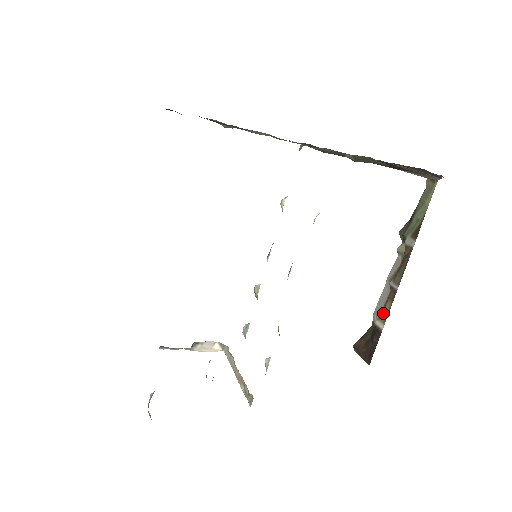
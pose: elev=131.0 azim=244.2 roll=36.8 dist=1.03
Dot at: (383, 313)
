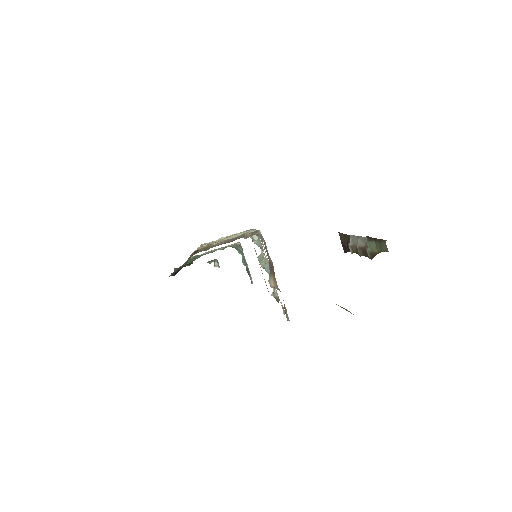
Dot at: (353, 248)
